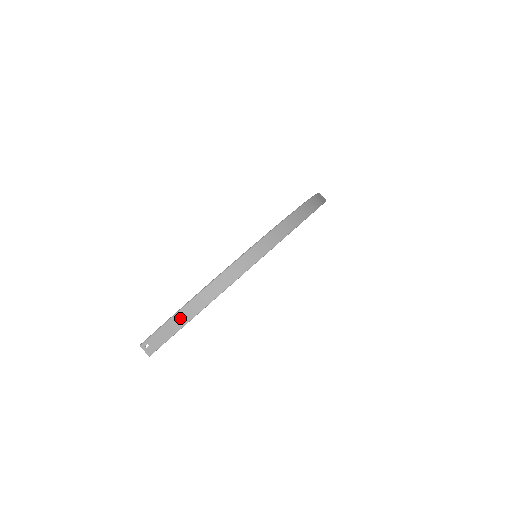
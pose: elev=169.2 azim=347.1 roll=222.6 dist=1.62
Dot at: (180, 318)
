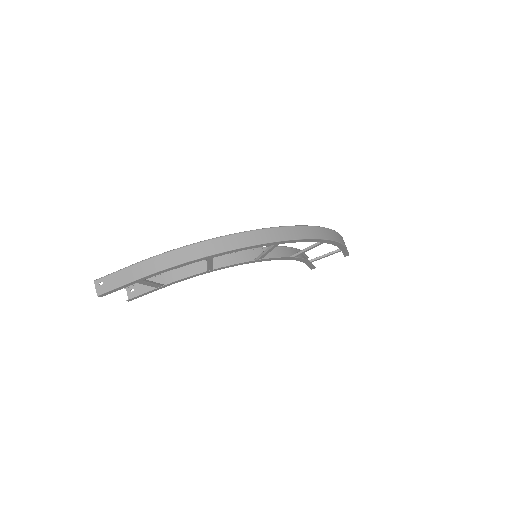
Dot at: (149, 265)
